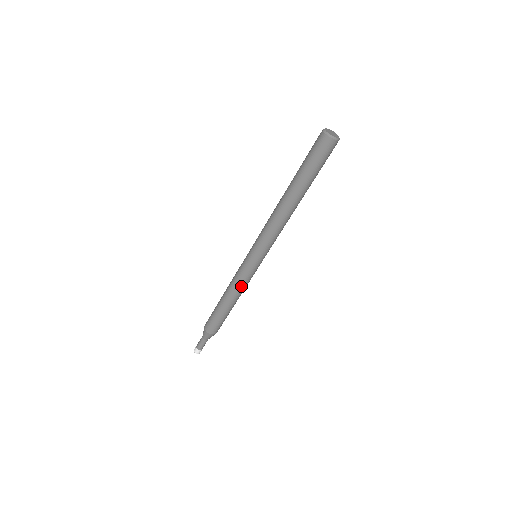
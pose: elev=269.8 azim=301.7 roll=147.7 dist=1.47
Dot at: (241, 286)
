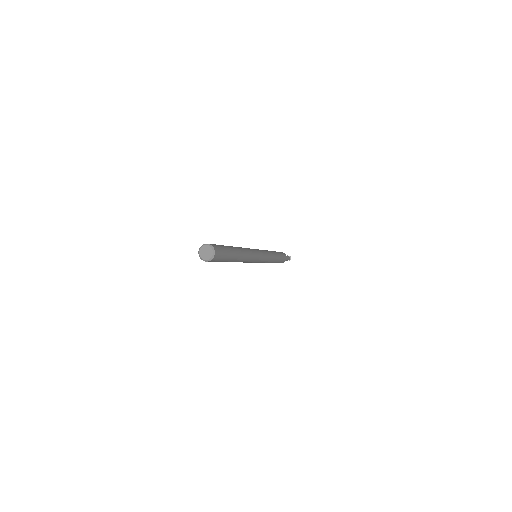
Dot at: (268, 262)
